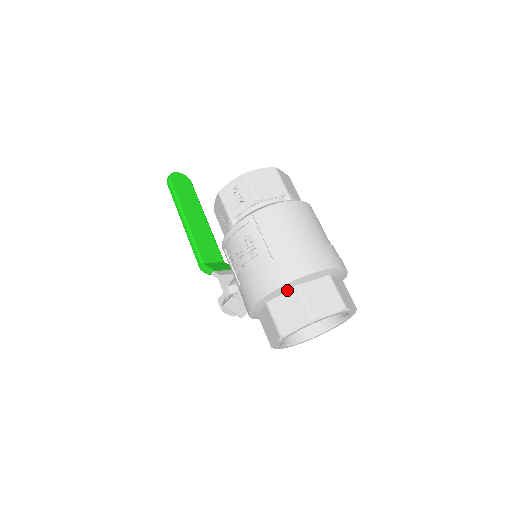
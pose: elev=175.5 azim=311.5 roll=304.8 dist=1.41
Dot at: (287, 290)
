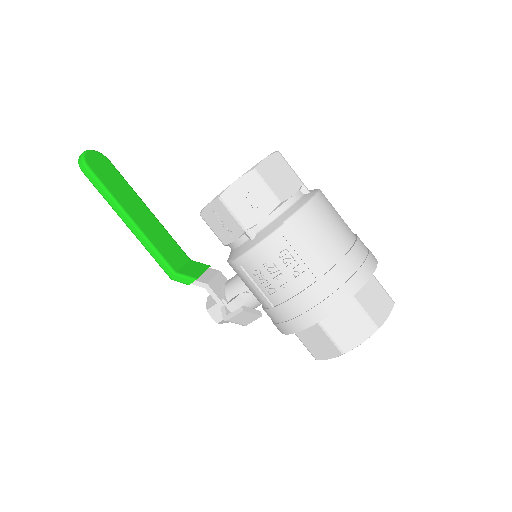
Dot at: occluded
